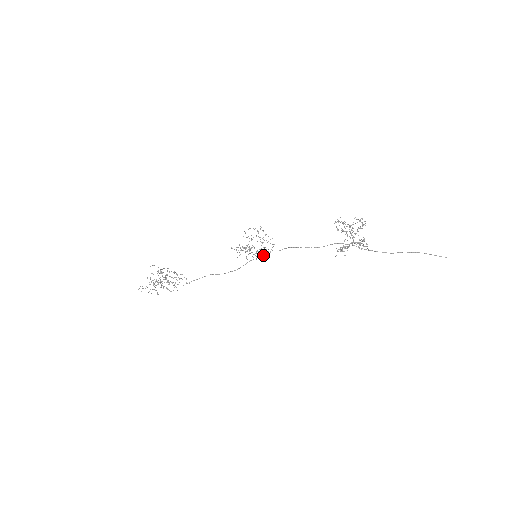
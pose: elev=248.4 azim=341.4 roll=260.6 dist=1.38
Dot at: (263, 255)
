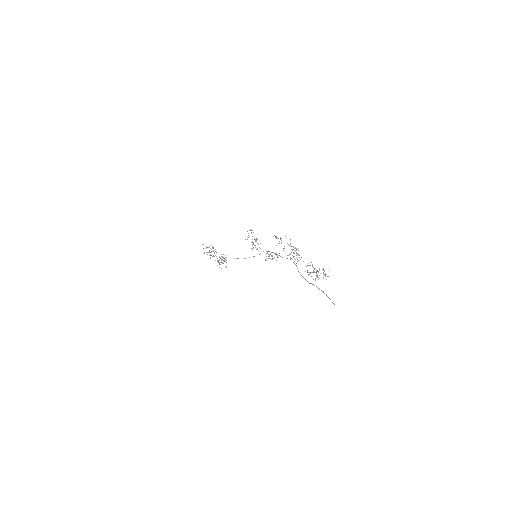
Dot at: occluded
